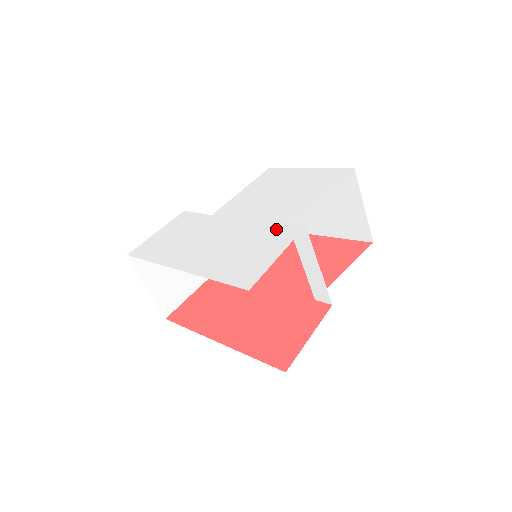
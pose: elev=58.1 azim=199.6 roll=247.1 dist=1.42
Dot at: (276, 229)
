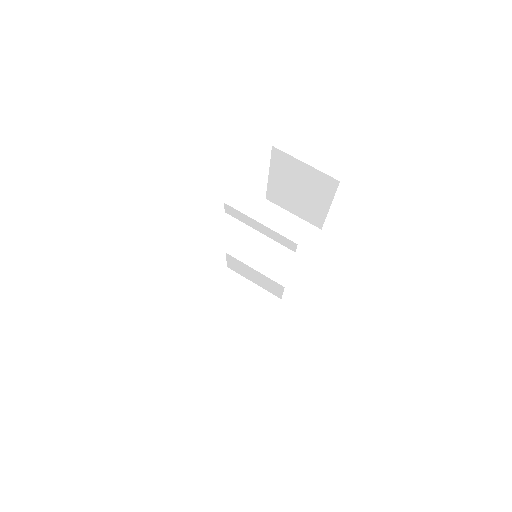
Dot at: occluded
